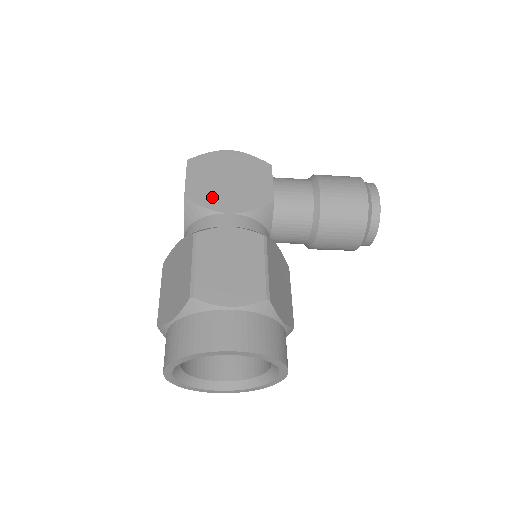
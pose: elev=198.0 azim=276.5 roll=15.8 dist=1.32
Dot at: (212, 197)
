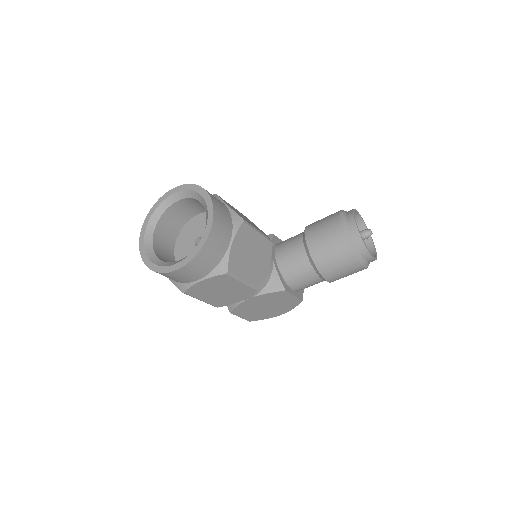
Dot at: occluded
